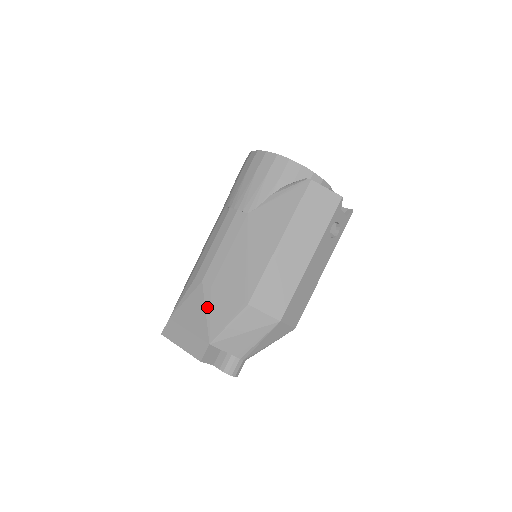
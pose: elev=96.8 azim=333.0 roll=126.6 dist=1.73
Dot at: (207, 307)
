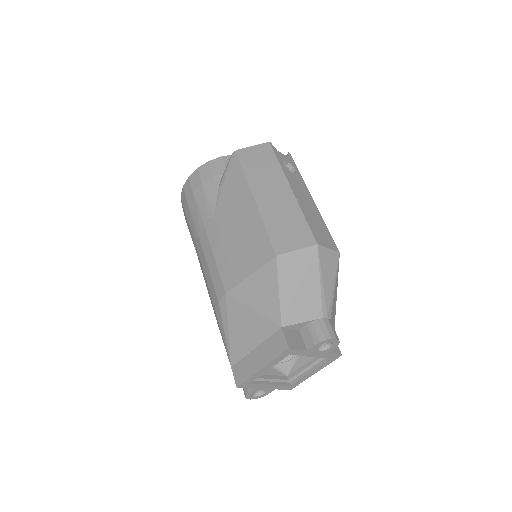
Dot at: (249, 304)
